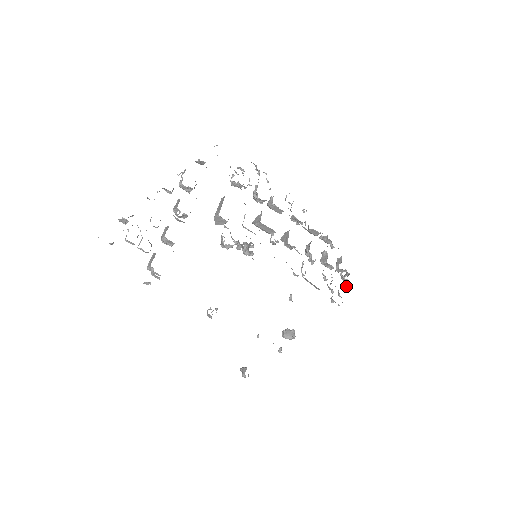
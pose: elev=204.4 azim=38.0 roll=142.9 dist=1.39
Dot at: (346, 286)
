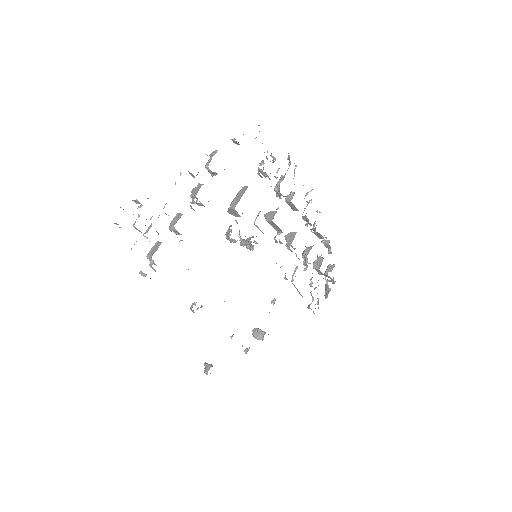
Dot at: (327, 294)
